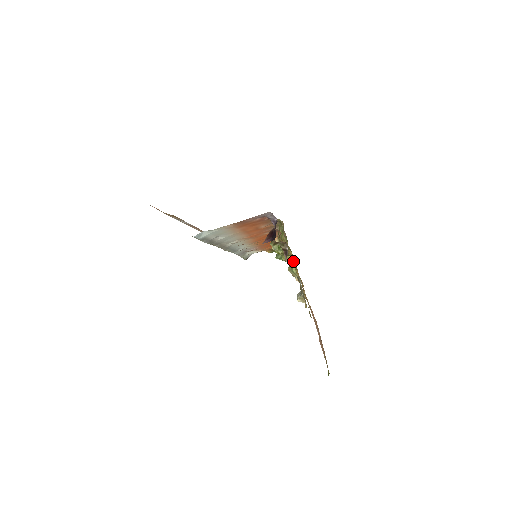
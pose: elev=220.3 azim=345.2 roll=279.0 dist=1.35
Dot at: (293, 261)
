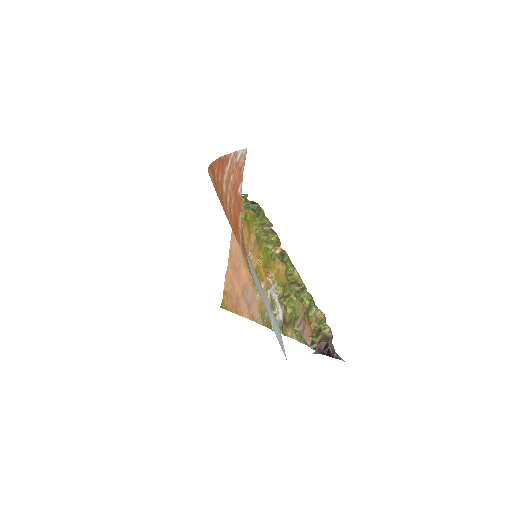
Dot at: (293, 306)
